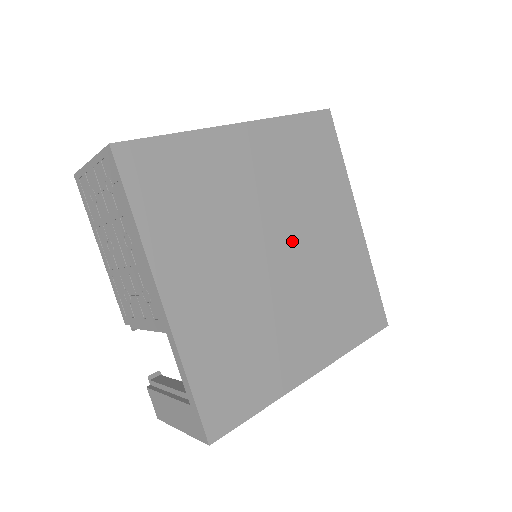
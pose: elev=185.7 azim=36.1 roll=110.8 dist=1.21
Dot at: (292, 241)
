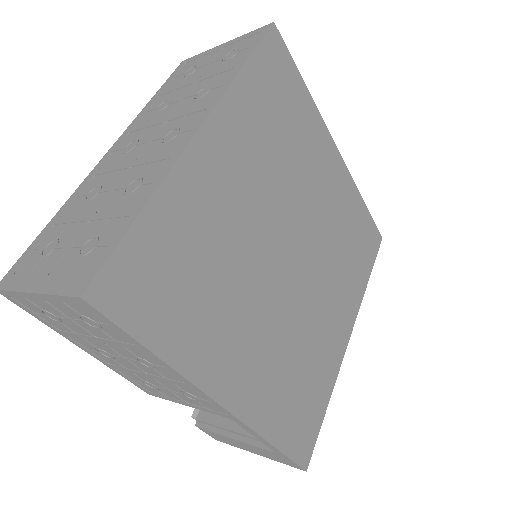
Dot at: (297, 230)
